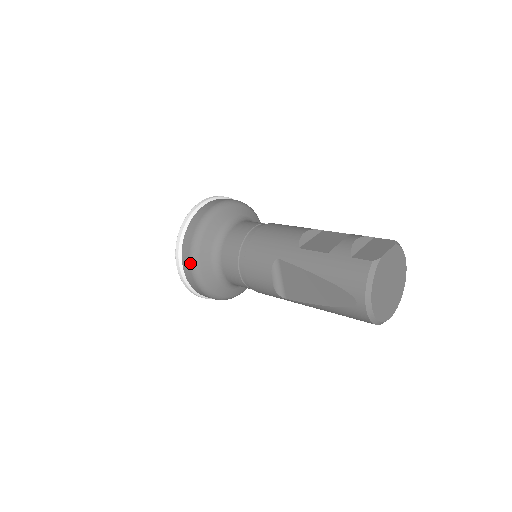
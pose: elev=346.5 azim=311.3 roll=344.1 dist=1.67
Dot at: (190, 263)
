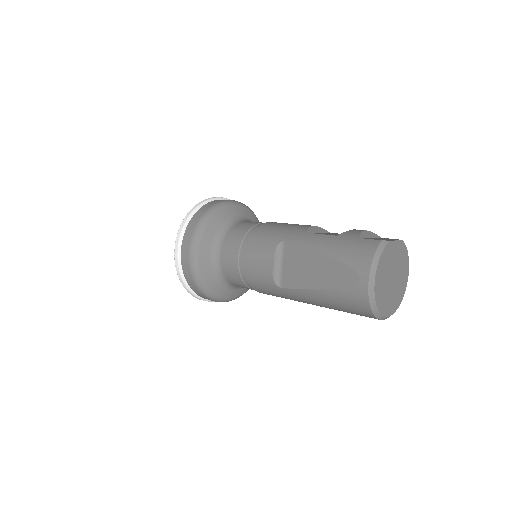
Dot at: (191, 241)
